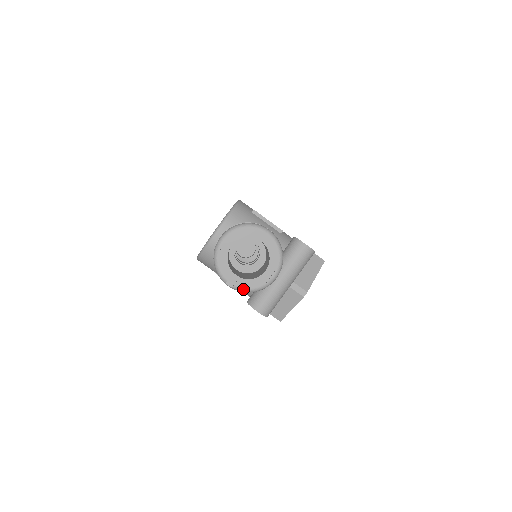
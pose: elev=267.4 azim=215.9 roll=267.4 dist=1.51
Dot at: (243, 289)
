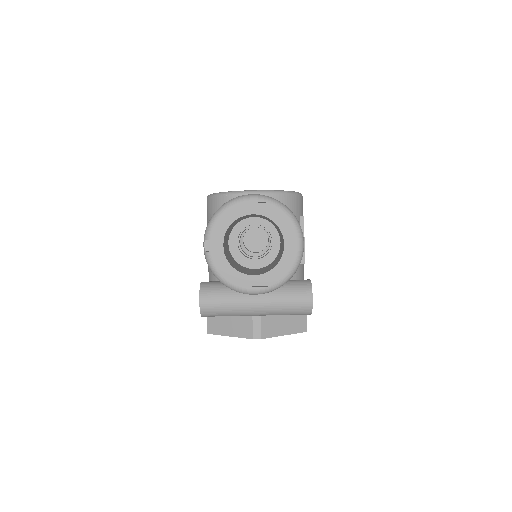
Dot at: (213, 265)
